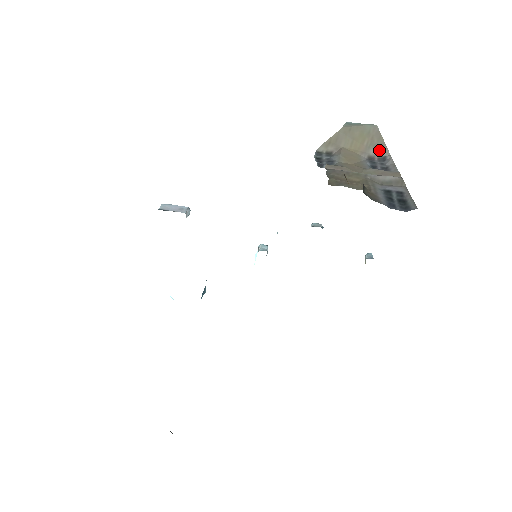
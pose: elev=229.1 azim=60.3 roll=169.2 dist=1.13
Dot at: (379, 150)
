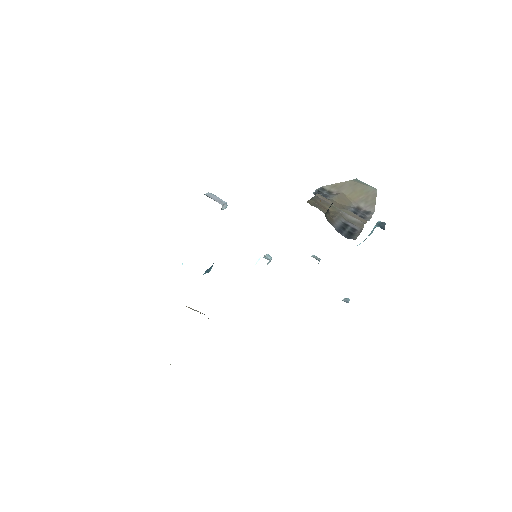
Dot at: (368, 206)
